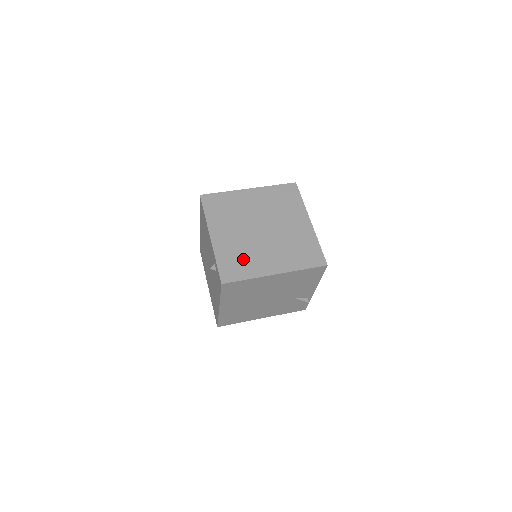
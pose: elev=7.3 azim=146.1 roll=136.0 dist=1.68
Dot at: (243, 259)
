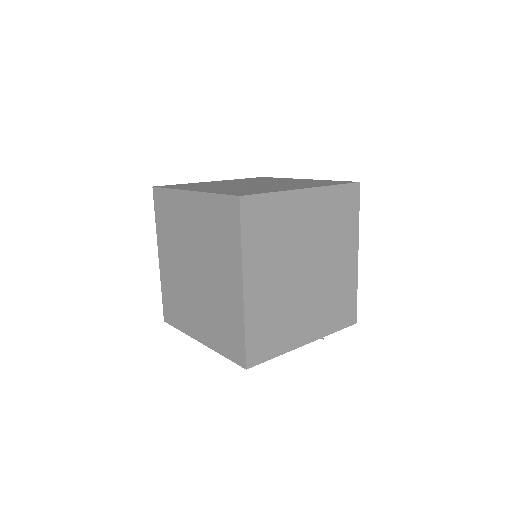
Dot at: (178, 303)
